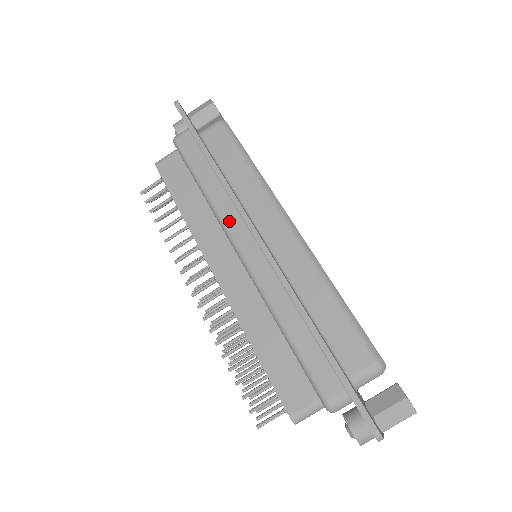
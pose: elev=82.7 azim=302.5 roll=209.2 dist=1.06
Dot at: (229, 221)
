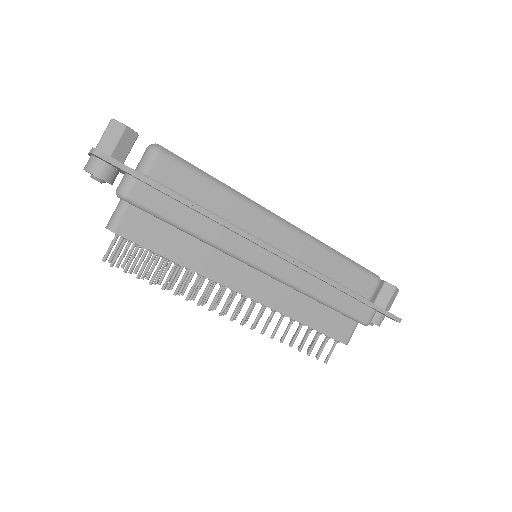
Dot at: (239, 250)
